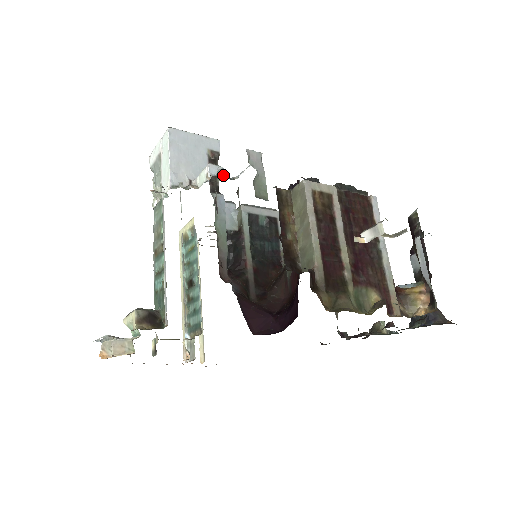
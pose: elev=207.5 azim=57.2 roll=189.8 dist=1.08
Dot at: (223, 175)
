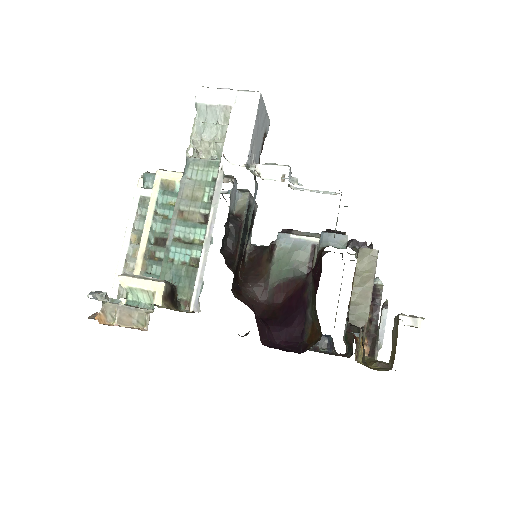
Dot at: occluded
